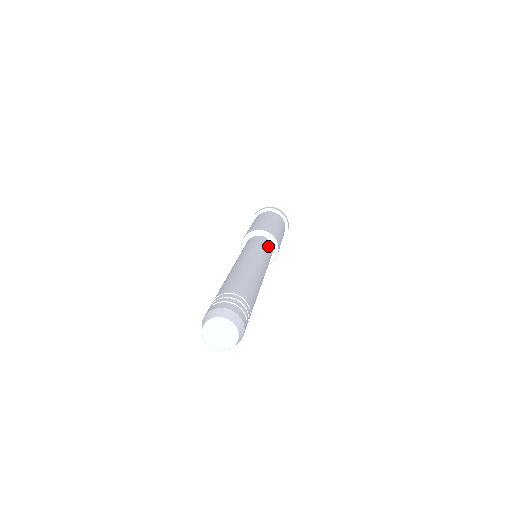
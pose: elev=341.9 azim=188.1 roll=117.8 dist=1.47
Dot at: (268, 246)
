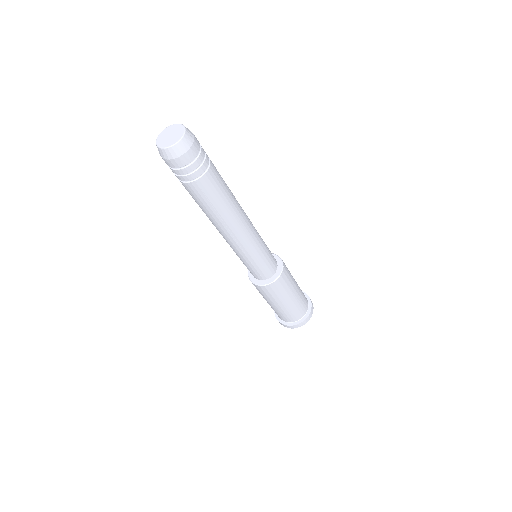
Dot at: (272, 255)
